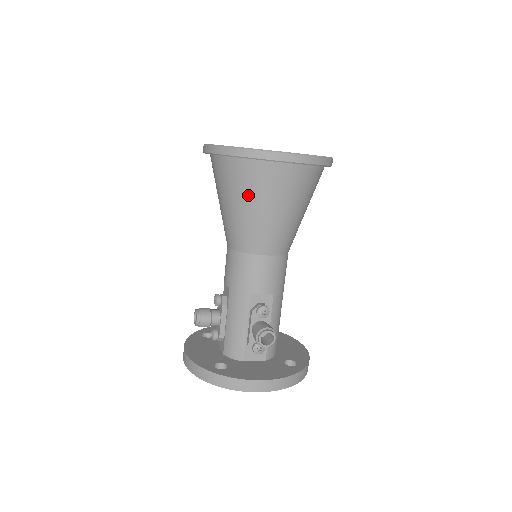
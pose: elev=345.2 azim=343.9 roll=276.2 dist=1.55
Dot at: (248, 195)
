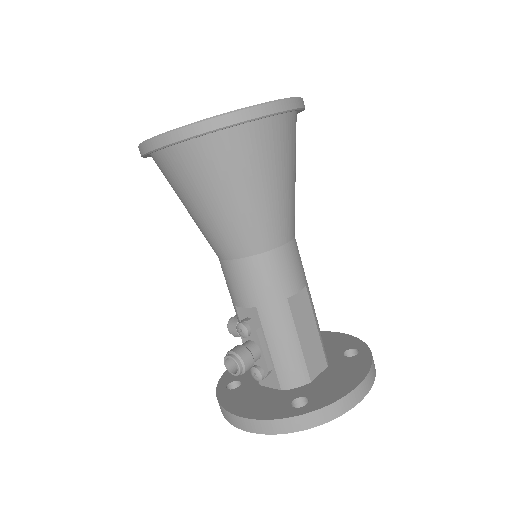
Dot at: occluded
